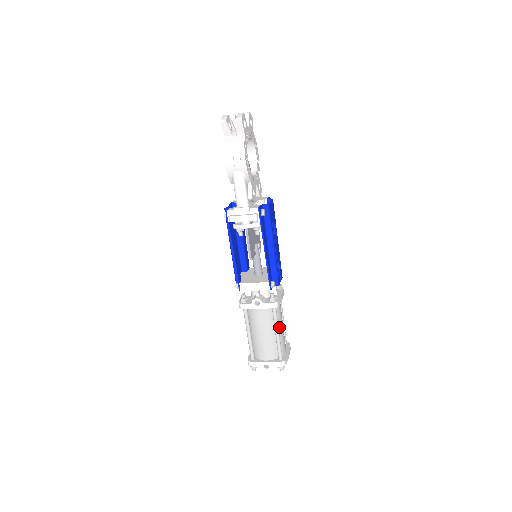
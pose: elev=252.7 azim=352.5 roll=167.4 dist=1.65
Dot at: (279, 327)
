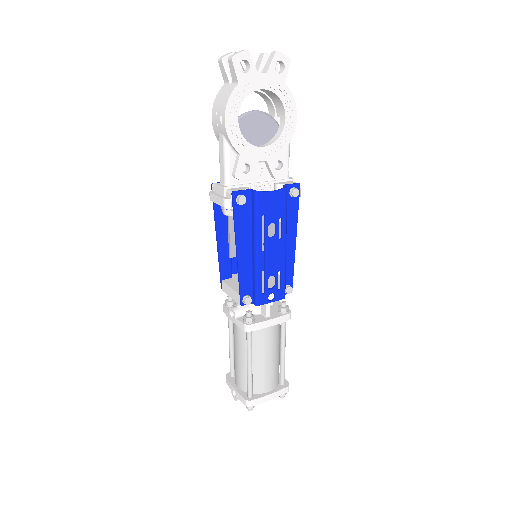
Dot at: (258, 357)
